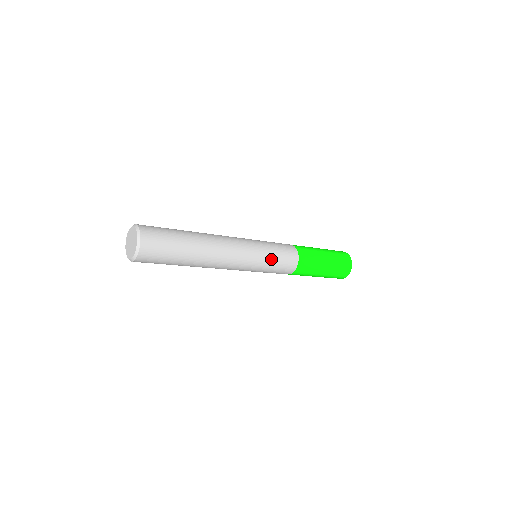
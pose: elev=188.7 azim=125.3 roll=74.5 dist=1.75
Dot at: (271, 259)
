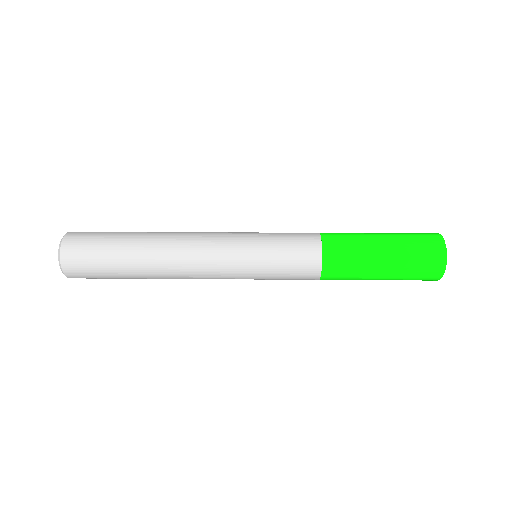
Dot at: (267, 279)
